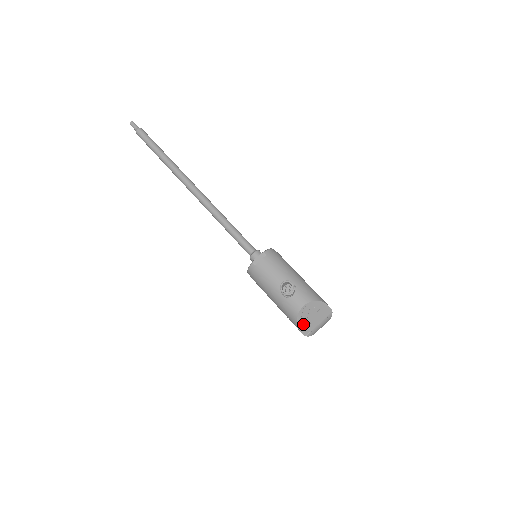
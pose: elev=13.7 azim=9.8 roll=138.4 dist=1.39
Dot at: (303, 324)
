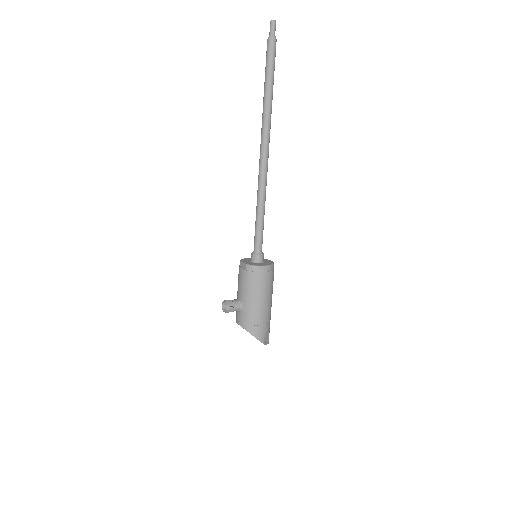
Dot at: occluded
